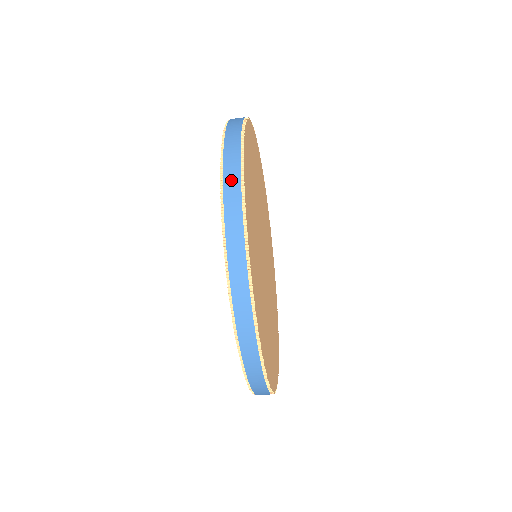
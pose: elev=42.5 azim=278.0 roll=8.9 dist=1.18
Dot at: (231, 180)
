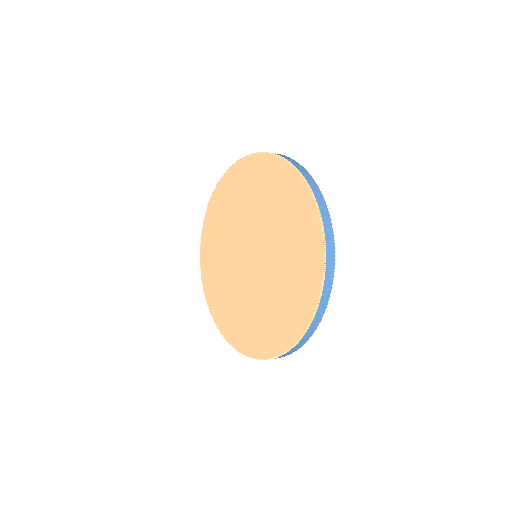
Dot at: (330, 265)
